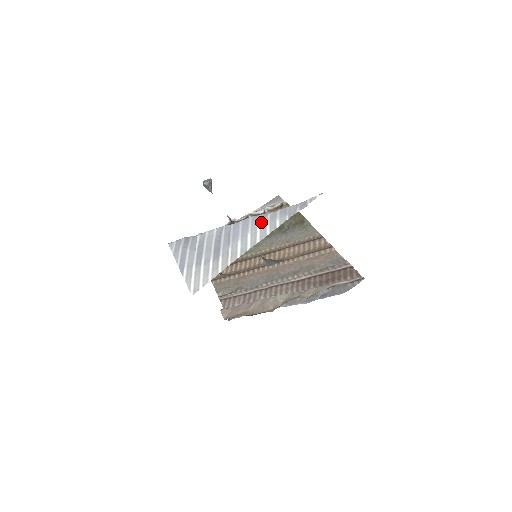
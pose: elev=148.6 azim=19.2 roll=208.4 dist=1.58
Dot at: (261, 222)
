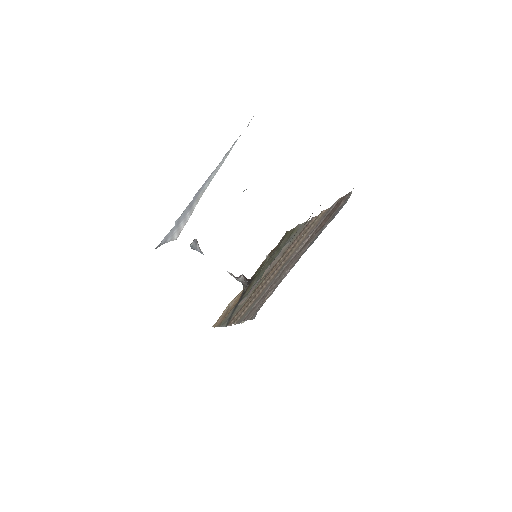
Dot at: occluded
